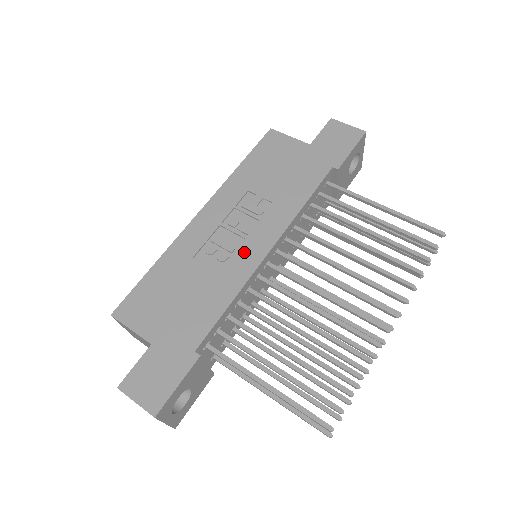
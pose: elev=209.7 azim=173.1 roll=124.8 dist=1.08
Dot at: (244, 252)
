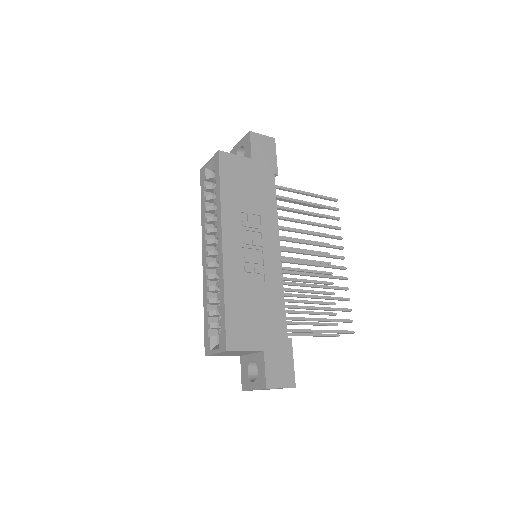
Dot at: (269, 260)
